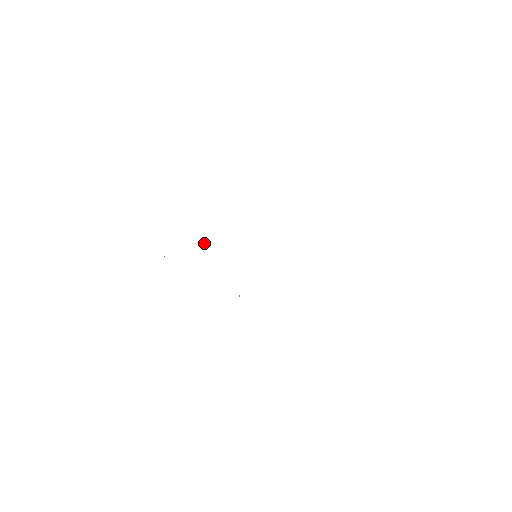
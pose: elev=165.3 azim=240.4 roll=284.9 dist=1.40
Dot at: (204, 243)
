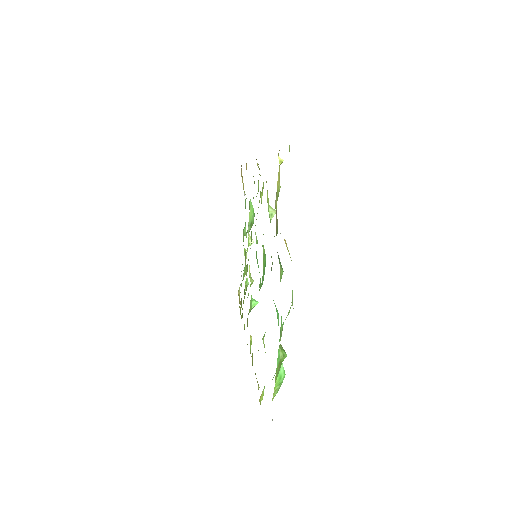
Dot at: (249, 239)
